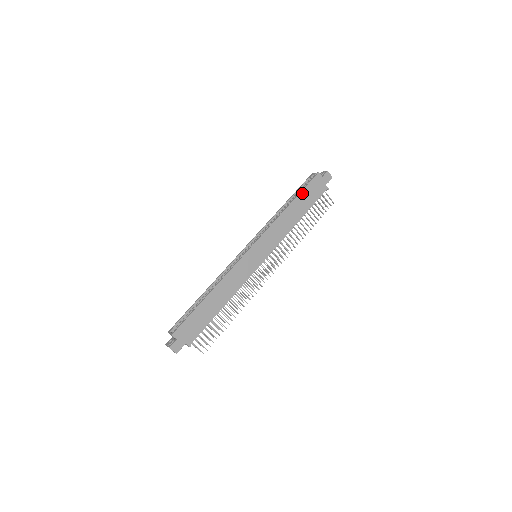
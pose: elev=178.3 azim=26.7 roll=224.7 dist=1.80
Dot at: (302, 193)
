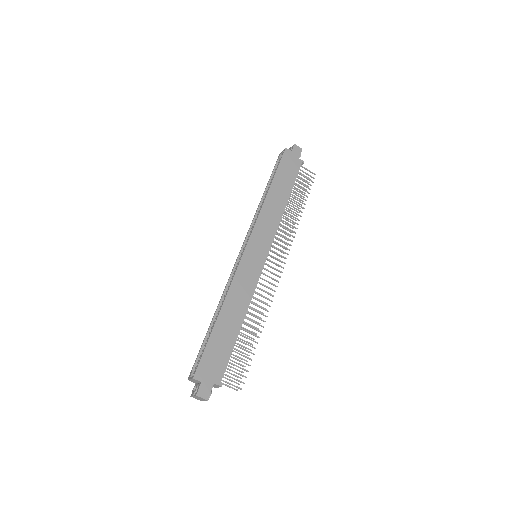
Dot at: (277, 173)
